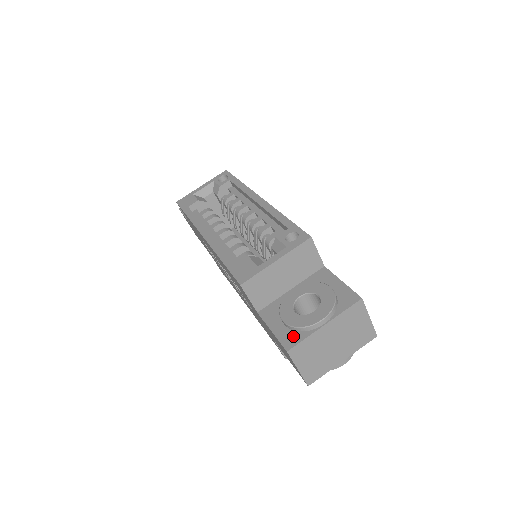
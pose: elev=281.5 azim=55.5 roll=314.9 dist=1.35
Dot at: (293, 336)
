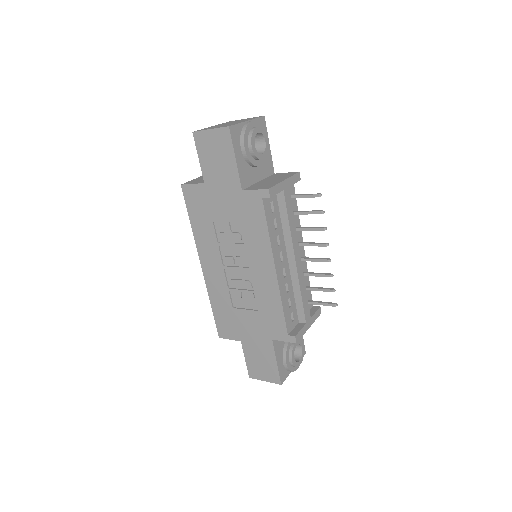
Dot at: occluded
